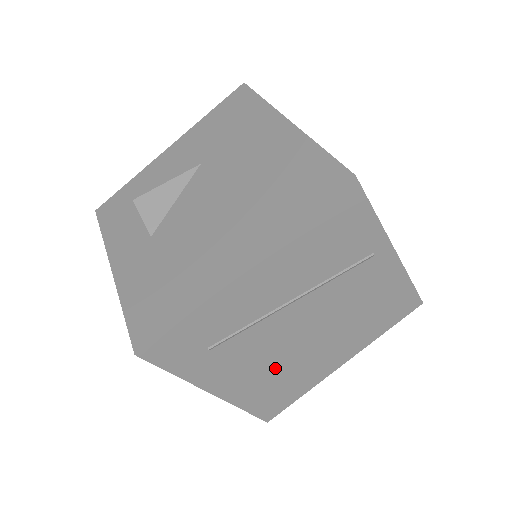
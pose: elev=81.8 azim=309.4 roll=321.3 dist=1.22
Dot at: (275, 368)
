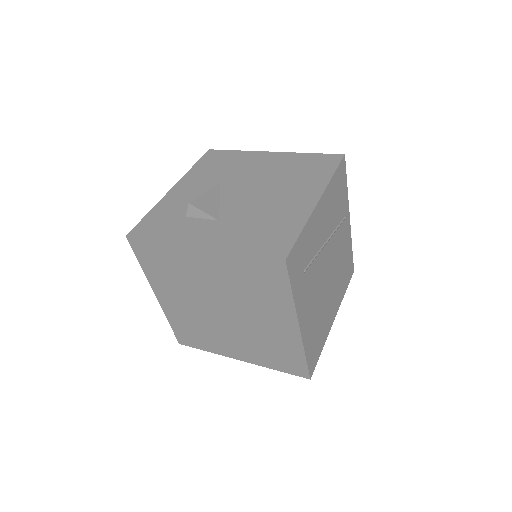
Dot at: (318, 309)
